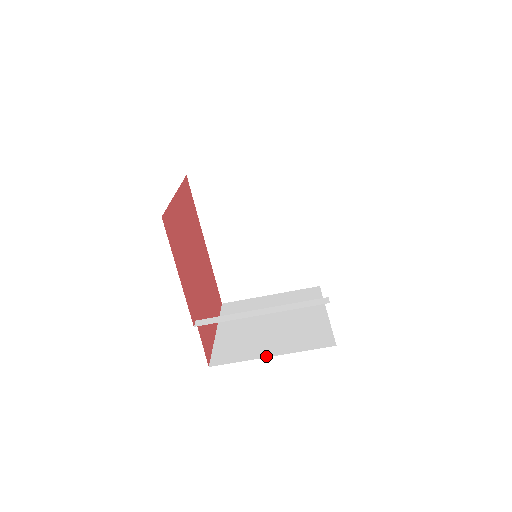
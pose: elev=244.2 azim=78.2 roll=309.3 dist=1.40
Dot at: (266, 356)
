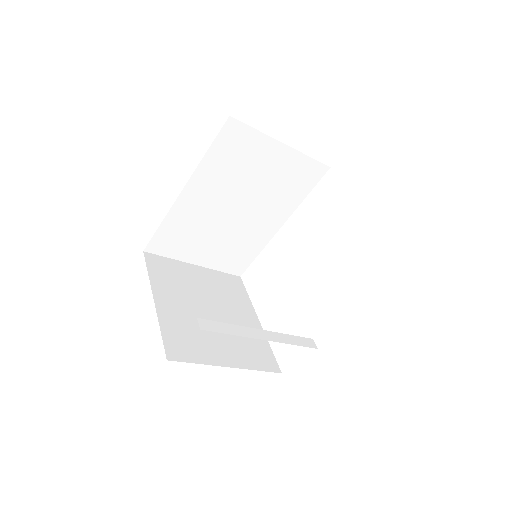
Dot at: (224, 365)
